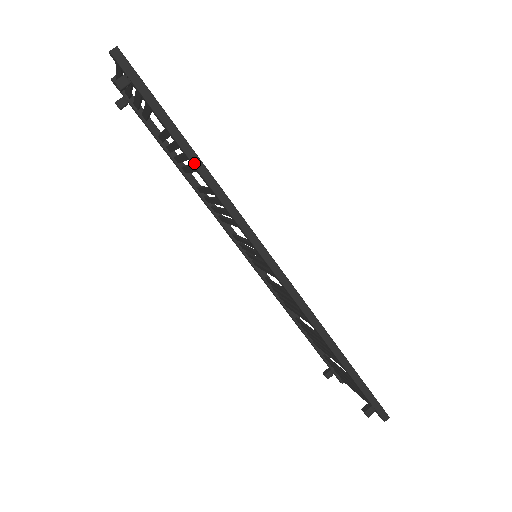
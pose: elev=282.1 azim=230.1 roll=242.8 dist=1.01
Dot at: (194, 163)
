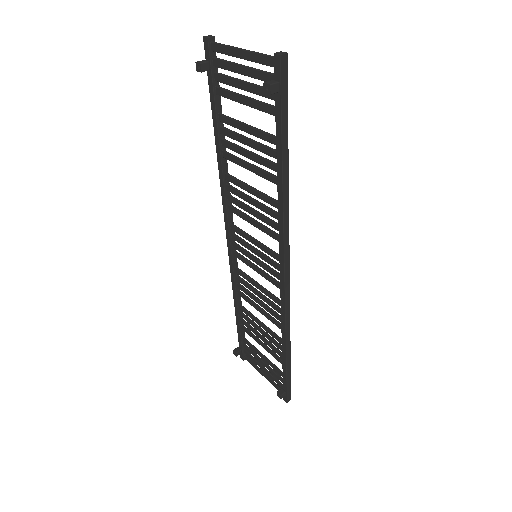
Dot at: (284, 180)
